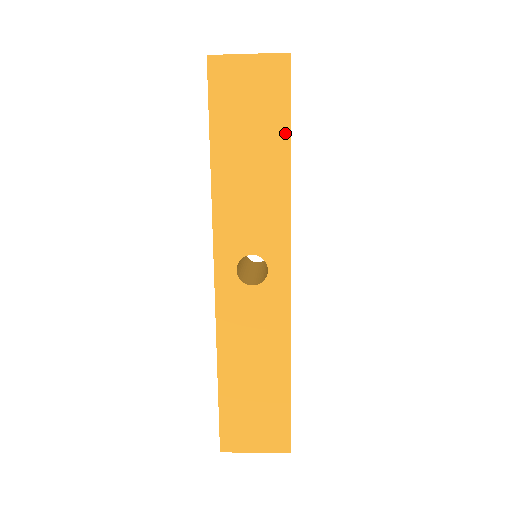
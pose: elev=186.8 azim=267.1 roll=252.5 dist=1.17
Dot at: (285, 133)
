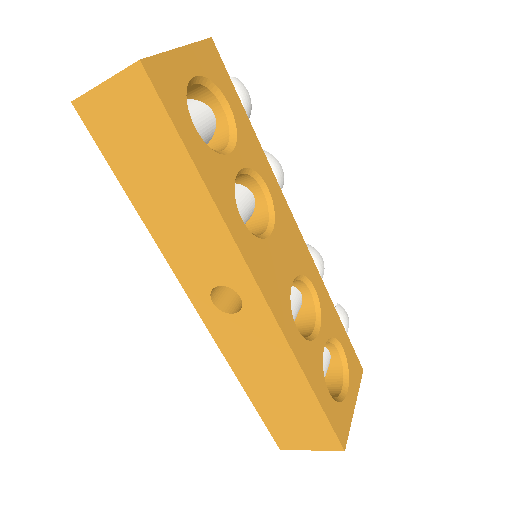
Dot at: (183, 155)
